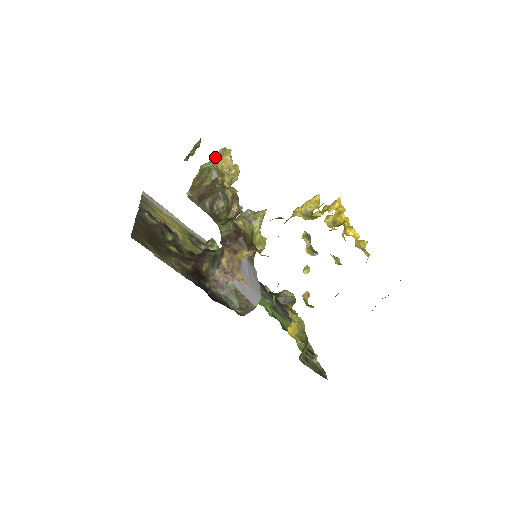
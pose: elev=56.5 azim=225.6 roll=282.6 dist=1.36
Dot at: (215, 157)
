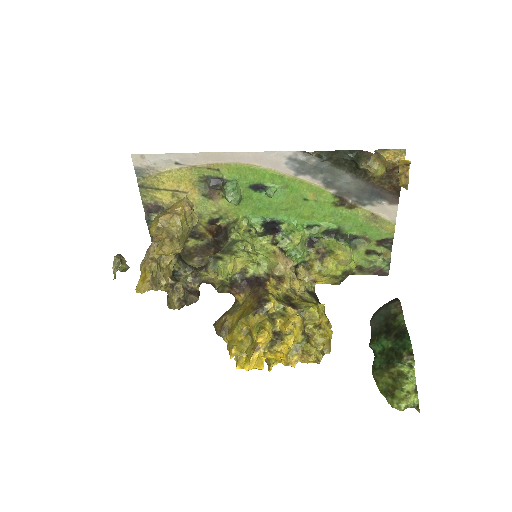
Dot at: occluded
